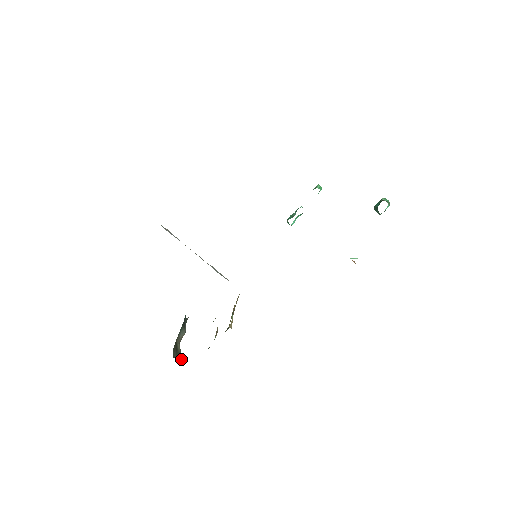
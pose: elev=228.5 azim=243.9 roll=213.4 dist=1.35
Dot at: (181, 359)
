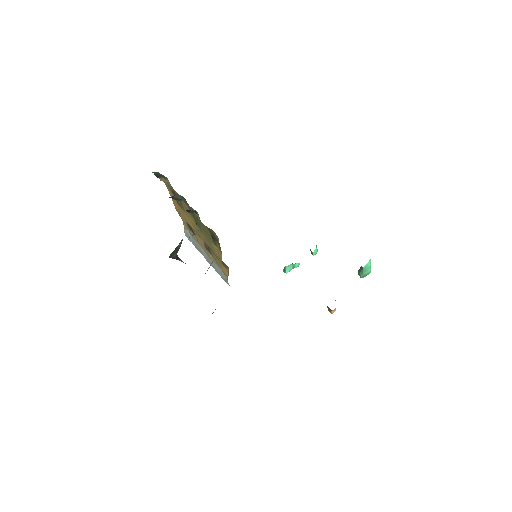
Dot at: (179, 248)
